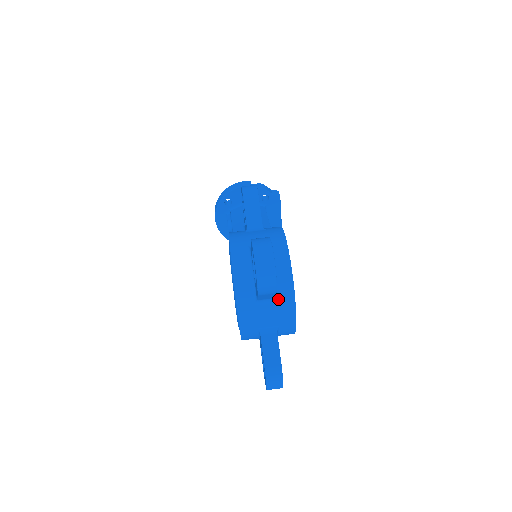
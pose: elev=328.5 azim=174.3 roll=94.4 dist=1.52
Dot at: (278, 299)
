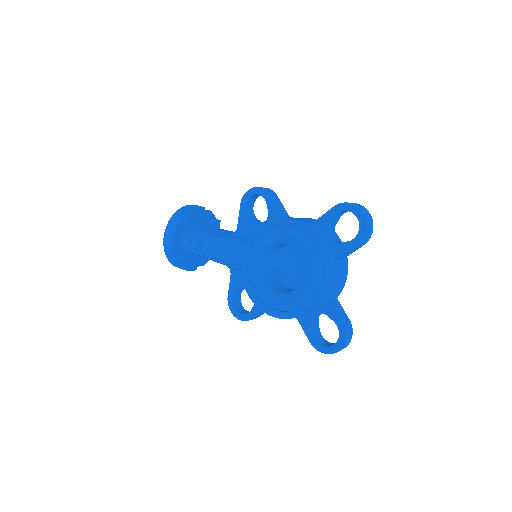
Dot at: (341, 262)
